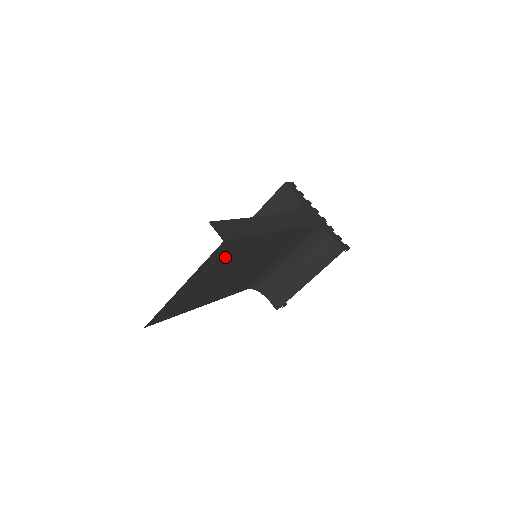
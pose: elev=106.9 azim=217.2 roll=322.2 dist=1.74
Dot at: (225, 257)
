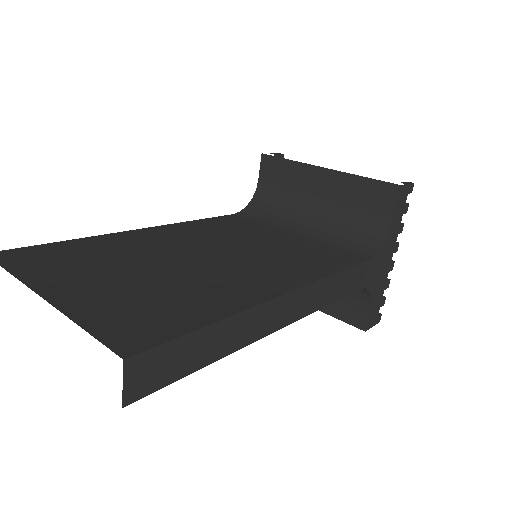
Dot at: occluded
